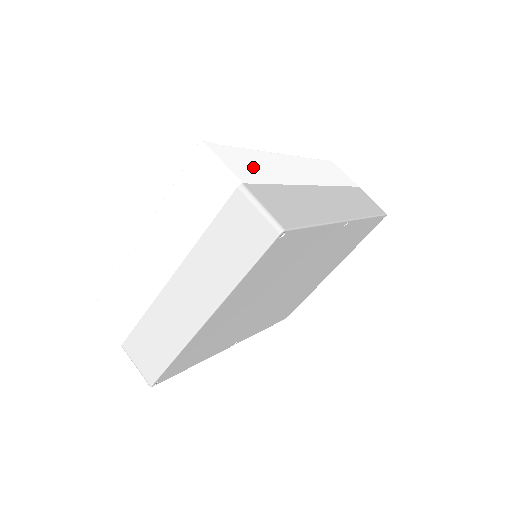
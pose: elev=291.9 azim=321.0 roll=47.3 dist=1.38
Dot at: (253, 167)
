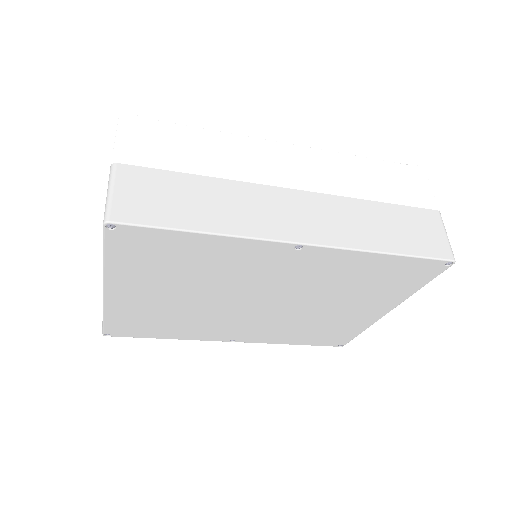
Dot at: (176, 149)
